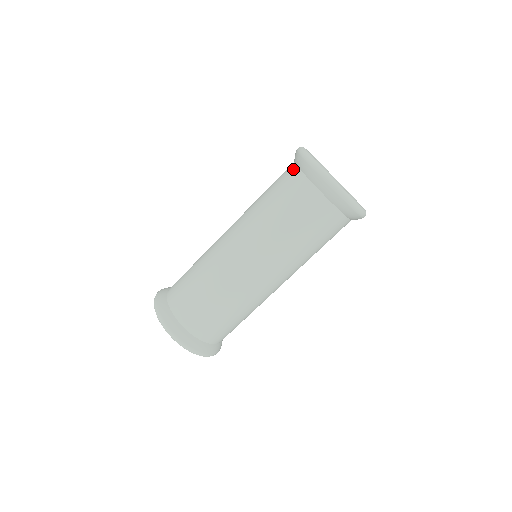
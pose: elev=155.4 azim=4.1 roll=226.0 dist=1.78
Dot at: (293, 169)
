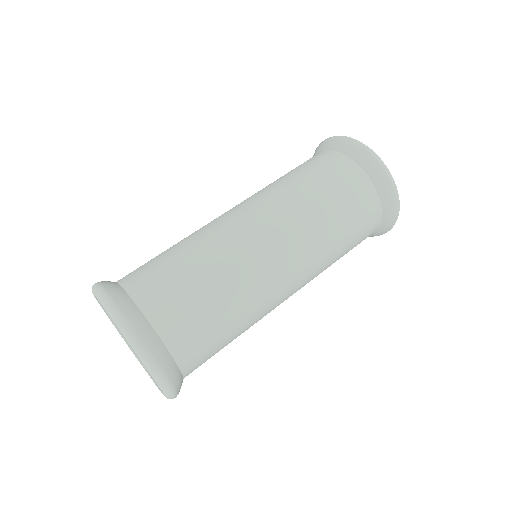
Dot at: (318, 154)
